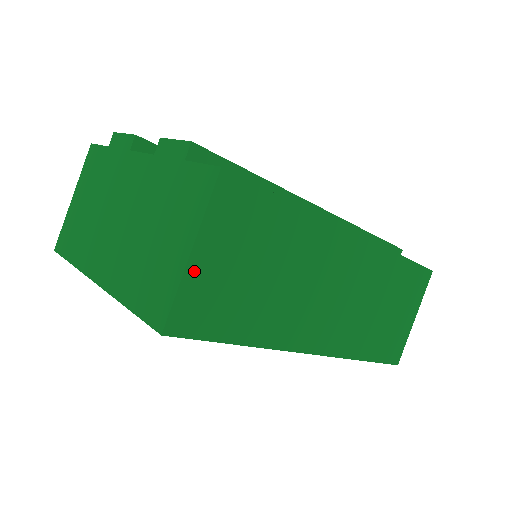
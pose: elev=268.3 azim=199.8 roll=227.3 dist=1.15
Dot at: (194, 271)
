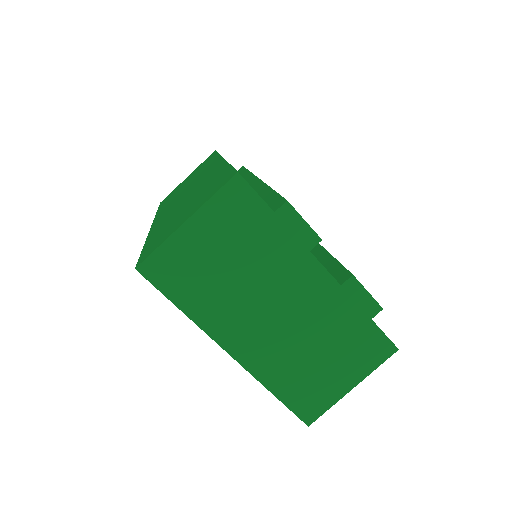
Dot at: occluded
